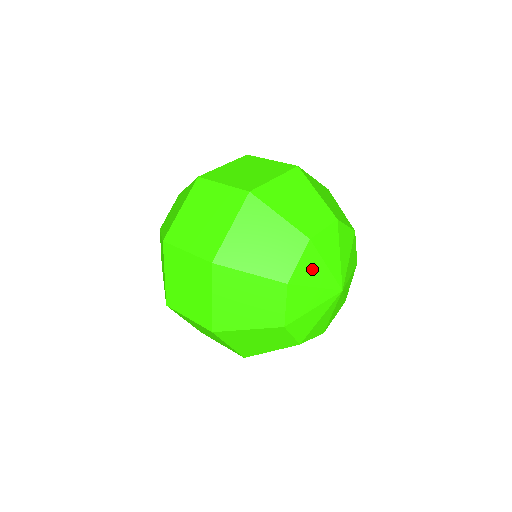
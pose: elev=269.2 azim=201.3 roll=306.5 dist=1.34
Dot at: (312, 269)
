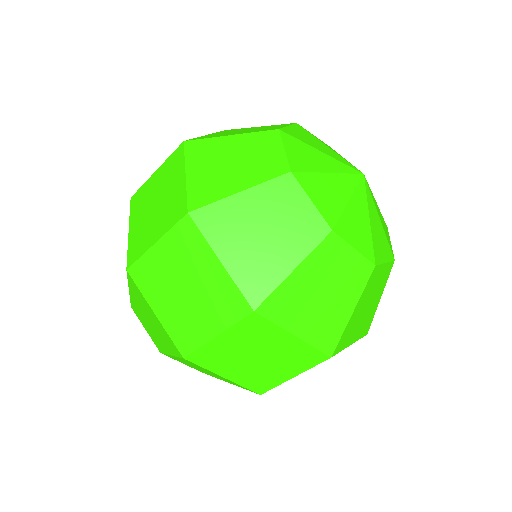
Dot at: (307, 156)
